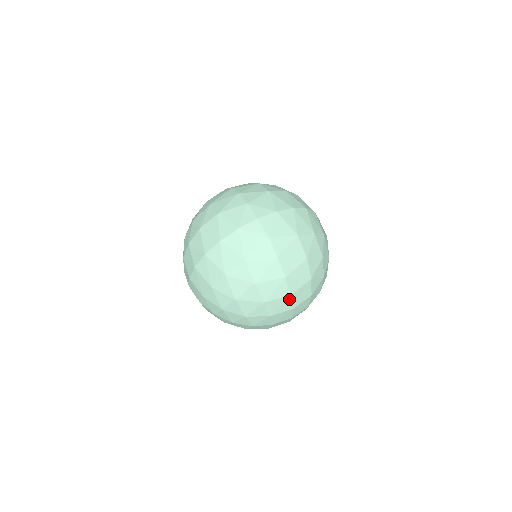
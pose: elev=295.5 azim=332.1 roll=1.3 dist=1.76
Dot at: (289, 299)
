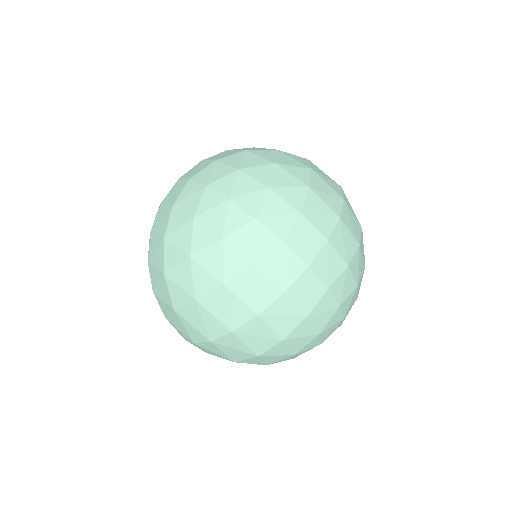
Dot at: (334, 221)
